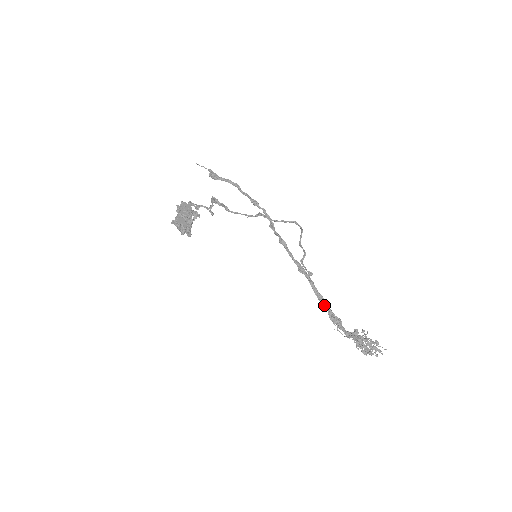
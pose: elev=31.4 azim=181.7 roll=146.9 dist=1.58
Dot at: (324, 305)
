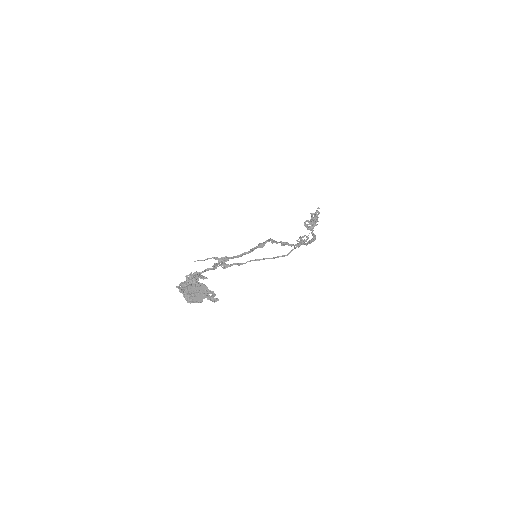
Dot at: occluded
